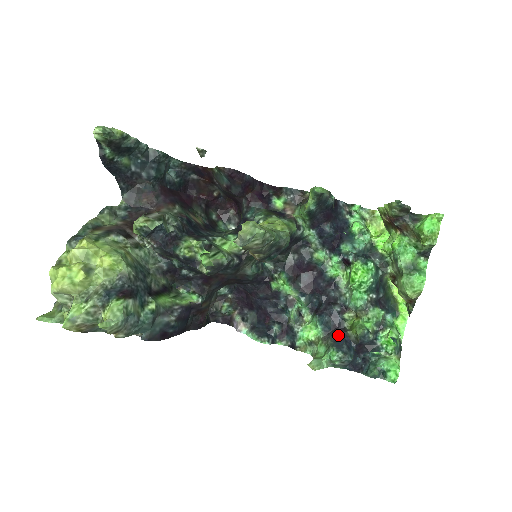
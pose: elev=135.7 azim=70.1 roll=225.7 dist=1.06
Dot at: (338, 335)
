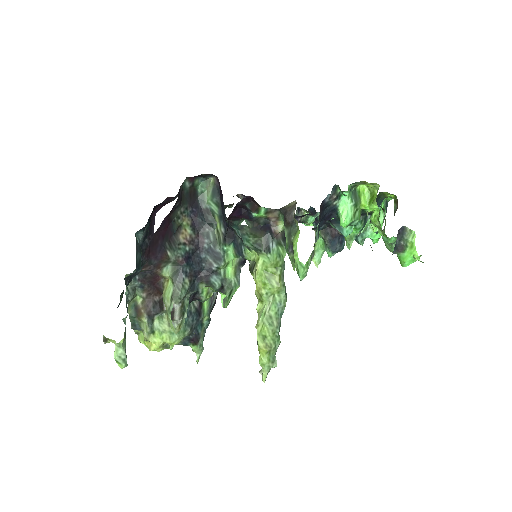
Dot at: (333, 236)
